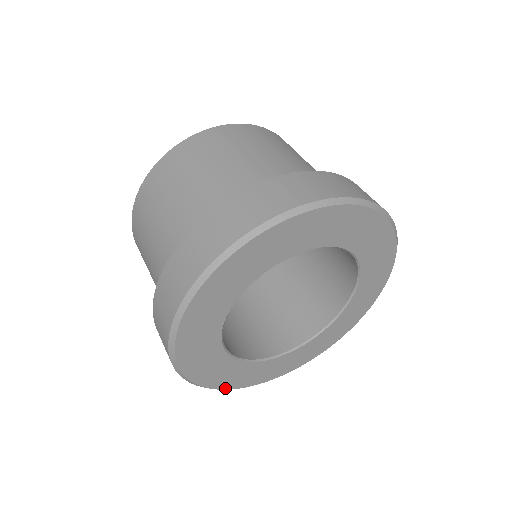
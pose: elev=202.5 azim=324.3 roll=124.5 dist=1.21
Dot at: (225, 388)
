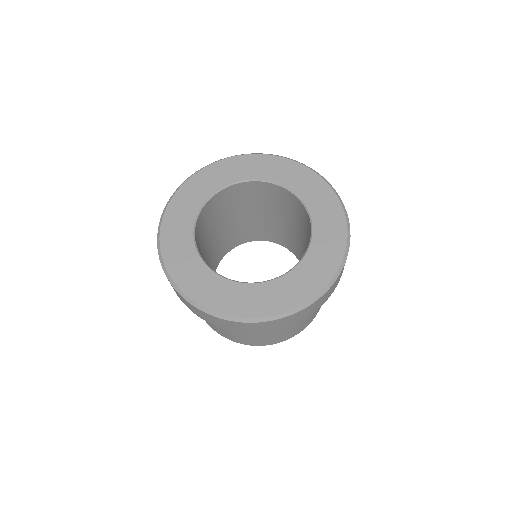
Dot at: (270, 315)
